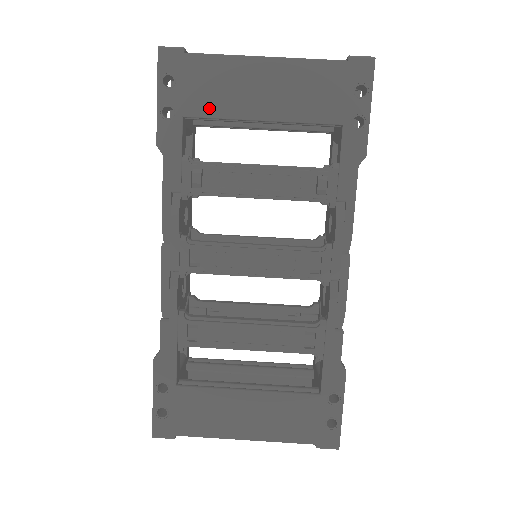
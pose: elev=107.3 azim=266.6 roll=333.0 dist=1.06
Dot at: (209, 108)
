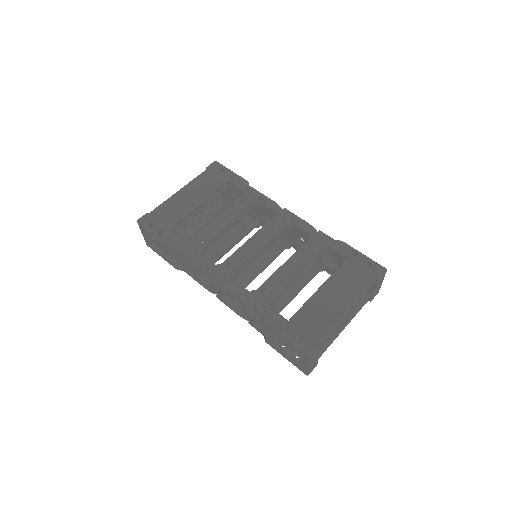
Dot at: (176, 219)
